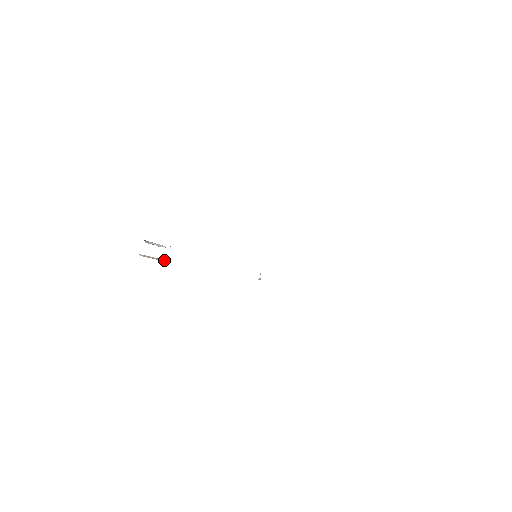
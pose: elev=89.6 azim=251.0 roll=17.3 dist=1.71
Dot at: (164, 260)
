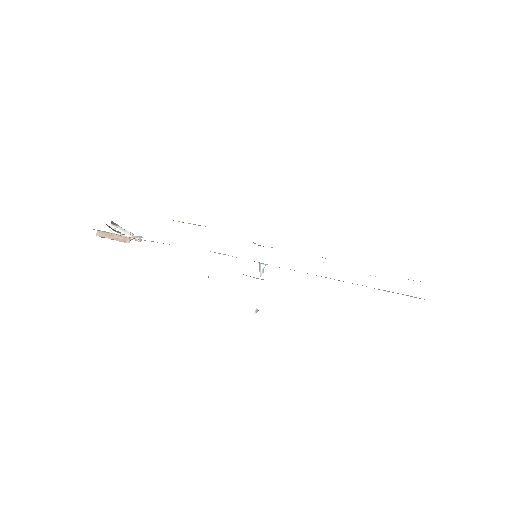
Dot at: (127, 240)
